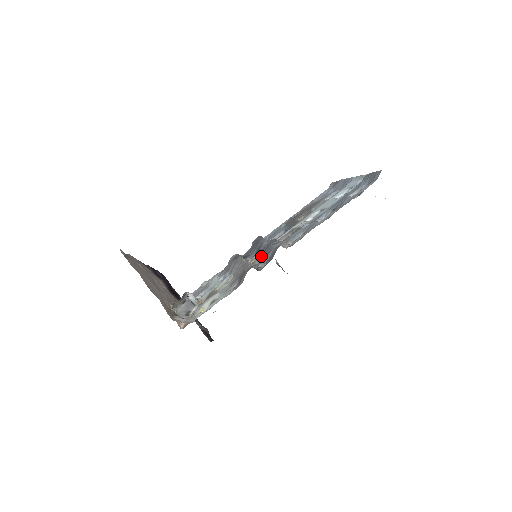
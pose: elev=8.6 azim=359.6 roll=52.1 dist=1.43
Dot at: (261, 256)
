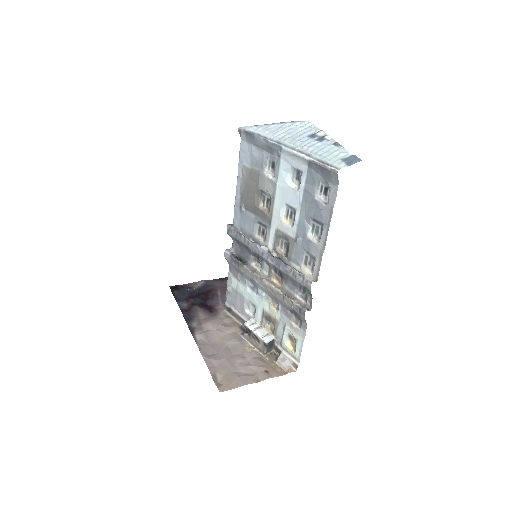
Dot at: (279, 275)
